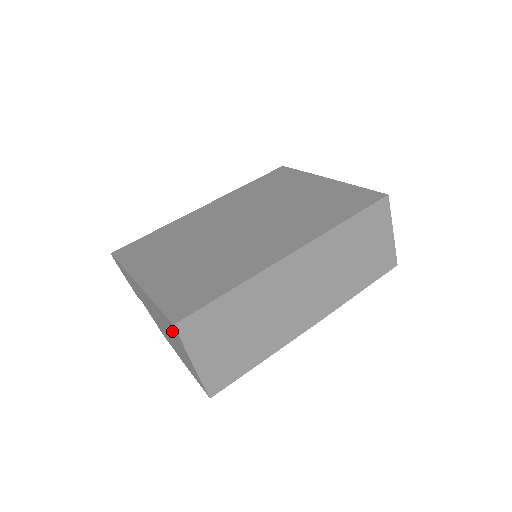
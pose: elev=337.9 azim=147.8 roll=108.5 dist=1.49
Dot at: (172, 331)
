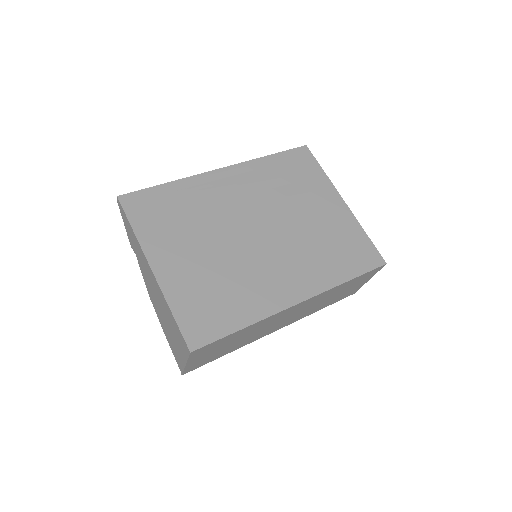
Dot at: (179, 339)
